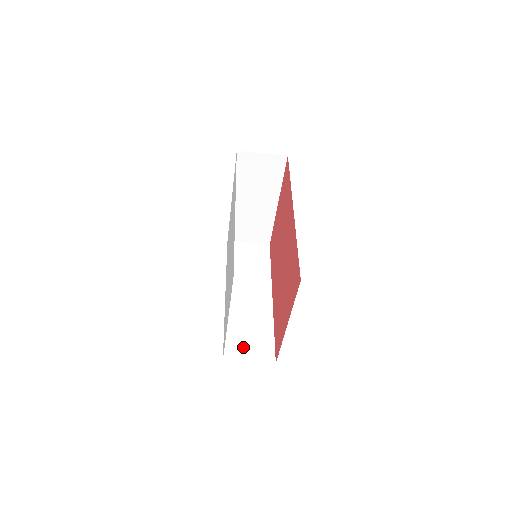
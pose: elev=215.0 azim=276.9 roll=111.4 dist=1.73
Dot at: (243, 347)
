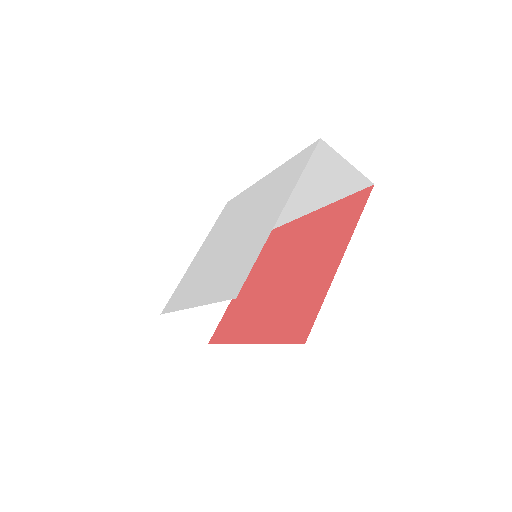
Dot at: occluded
